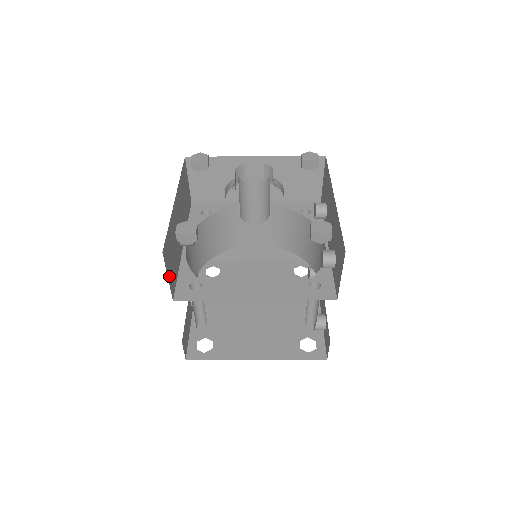
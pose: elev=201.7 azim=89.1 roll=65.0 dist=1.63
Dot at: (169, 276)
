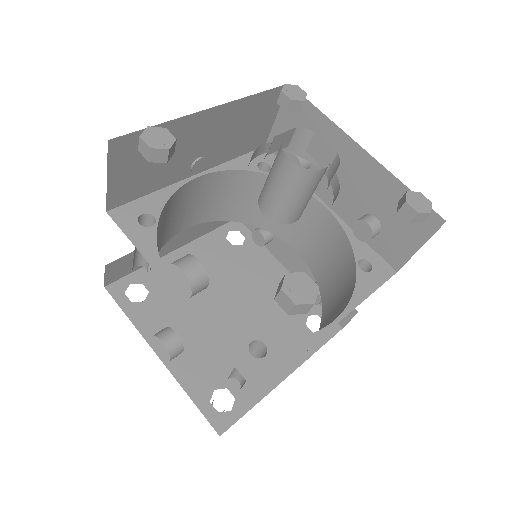
Dot at: occluded
